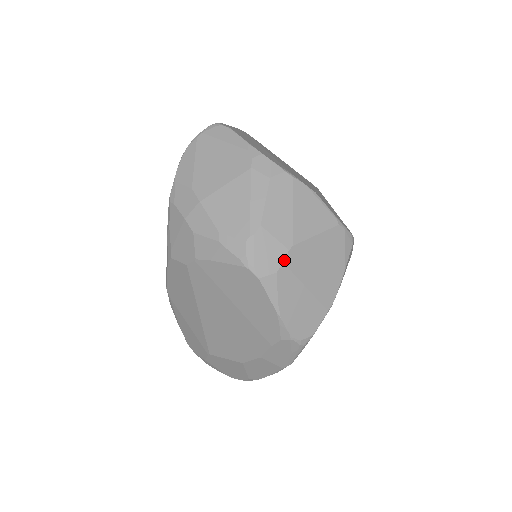
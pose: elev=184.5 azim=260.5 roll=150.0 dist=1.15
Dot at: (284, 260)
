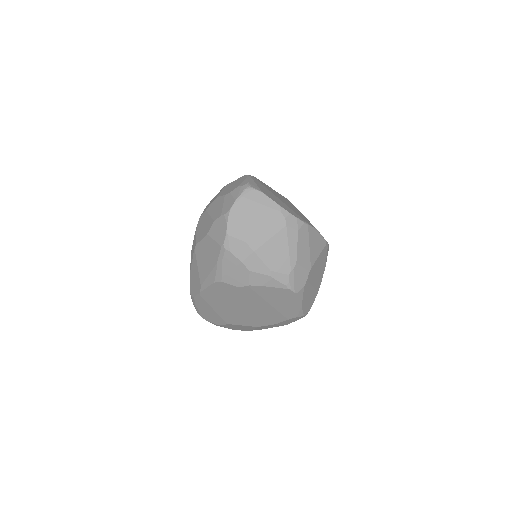
Dot at: (307, 278)
